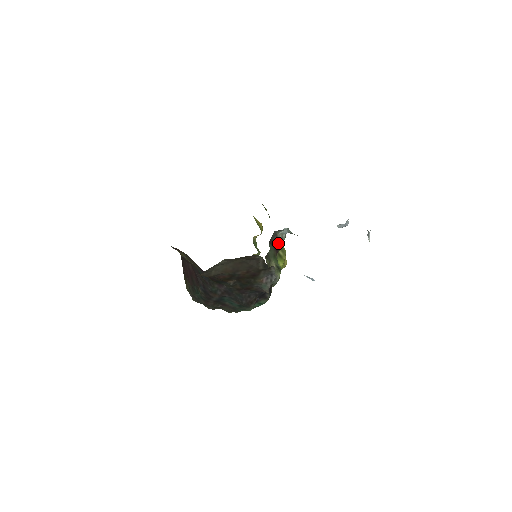
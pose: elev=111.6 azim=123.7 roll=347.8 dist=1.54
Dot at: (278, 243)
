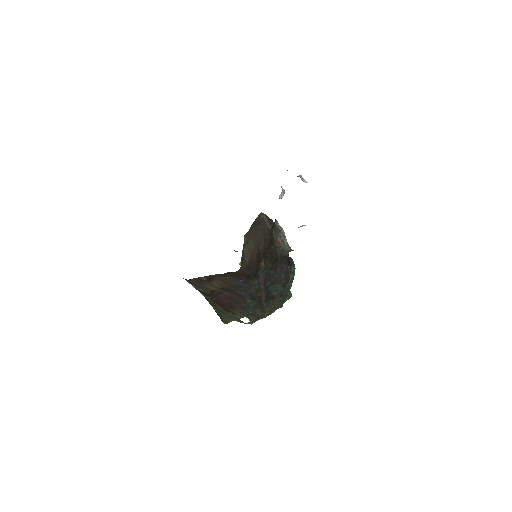
Dot at: occluded
